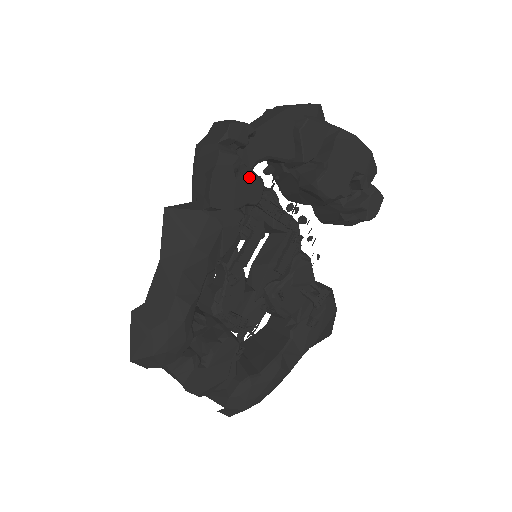
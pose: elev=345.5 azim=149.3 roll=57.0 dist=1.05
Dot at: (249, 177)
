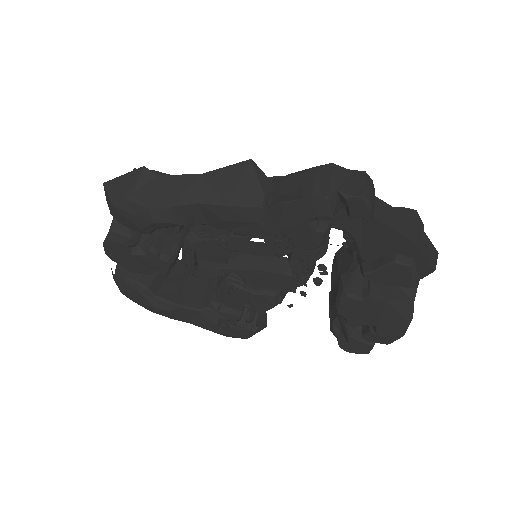
Dot at: (317, 233)
